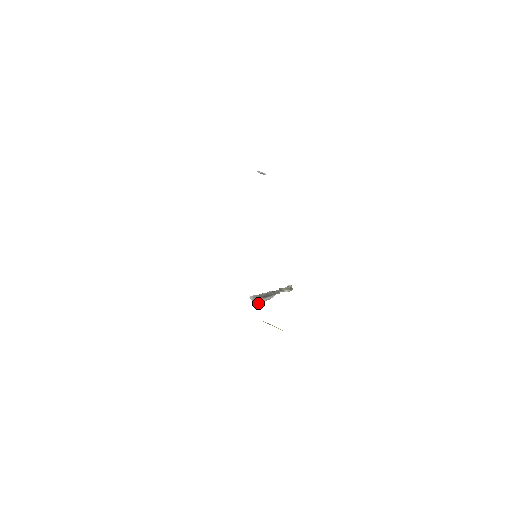
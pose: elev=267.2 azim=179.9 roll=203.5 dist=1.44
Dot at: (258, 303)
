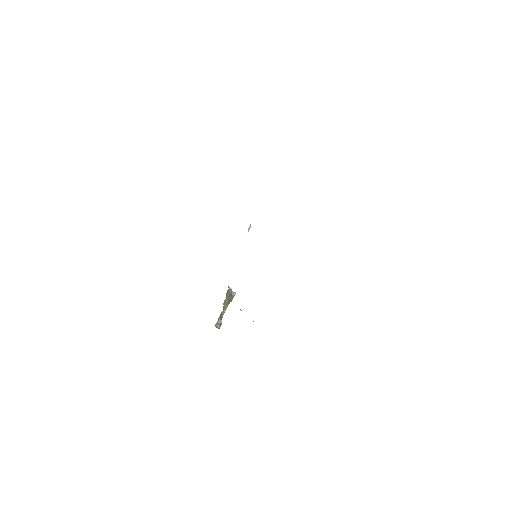
Dot at: (235, 292)
